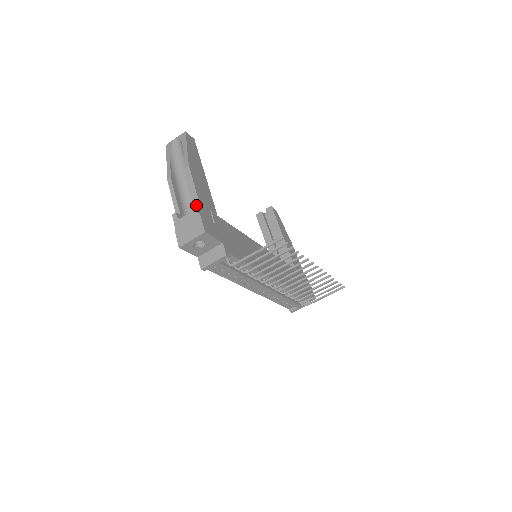
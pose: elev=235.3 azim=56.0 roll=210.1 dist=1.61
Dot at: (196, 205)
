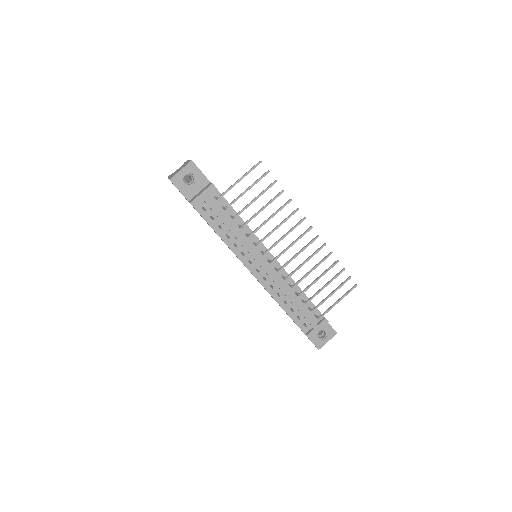
Dot at: occluded
